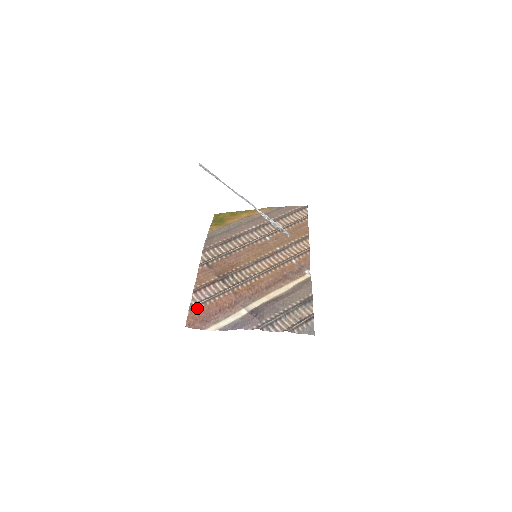
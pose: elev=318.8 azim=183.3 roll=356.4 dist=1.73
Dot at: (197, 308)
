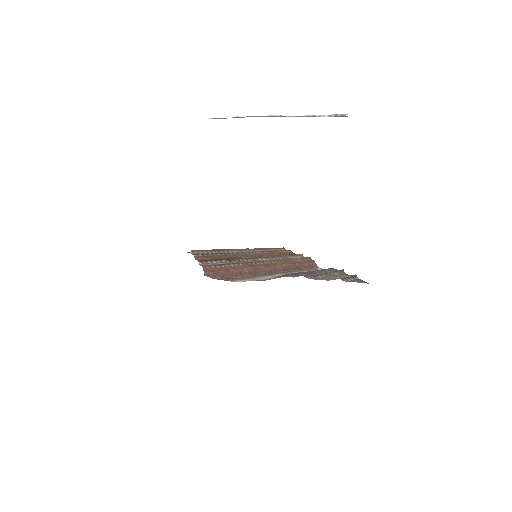
Dot at: (212, 267)
